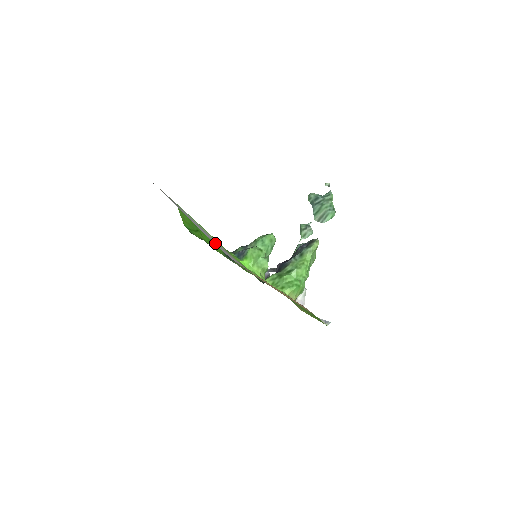
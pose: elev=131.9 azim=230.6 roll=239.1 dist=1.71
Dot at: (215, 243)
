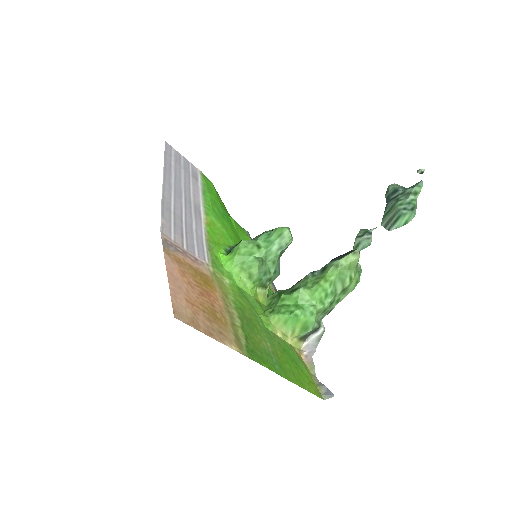
Dot at: (170, 213)
